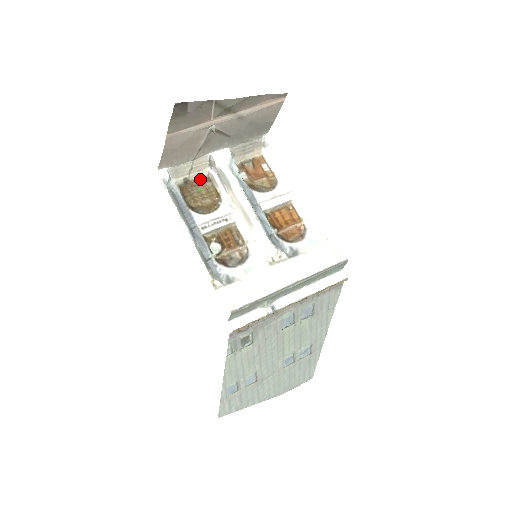
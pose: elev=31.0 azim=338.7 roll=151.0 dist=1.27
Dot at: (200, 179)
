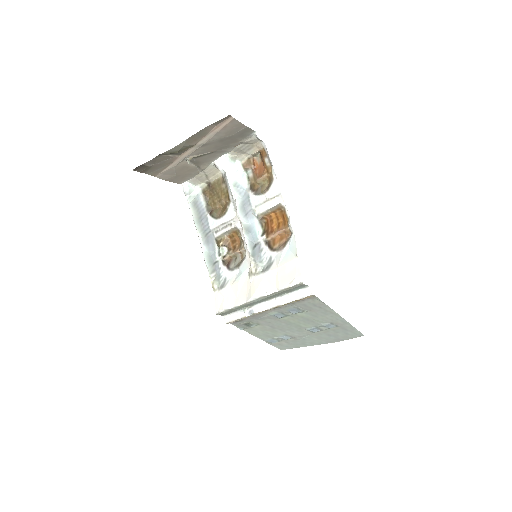
Dot at: (218, 181)
